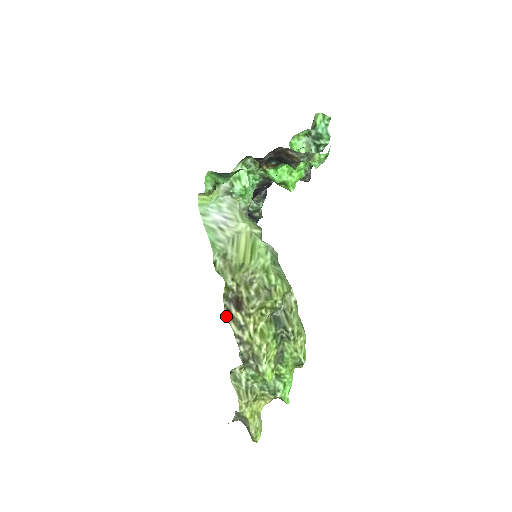
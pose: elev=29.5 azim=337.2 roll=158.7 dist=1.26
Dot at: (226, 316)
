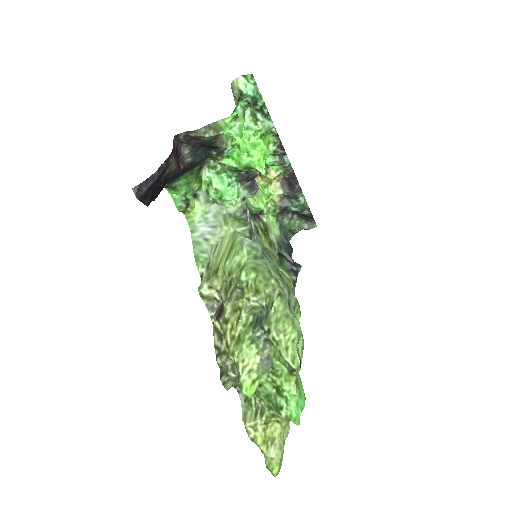
Dot at: (213, 328)
